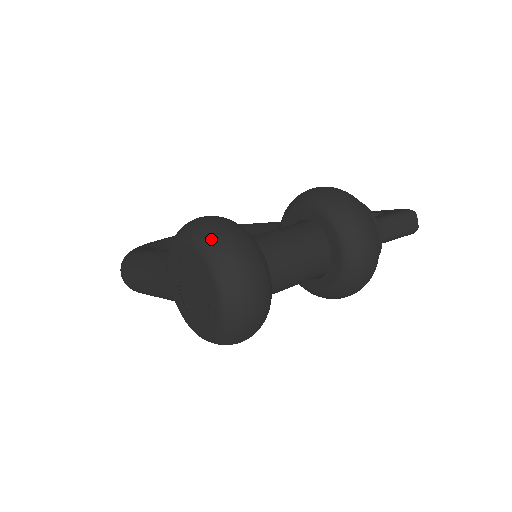
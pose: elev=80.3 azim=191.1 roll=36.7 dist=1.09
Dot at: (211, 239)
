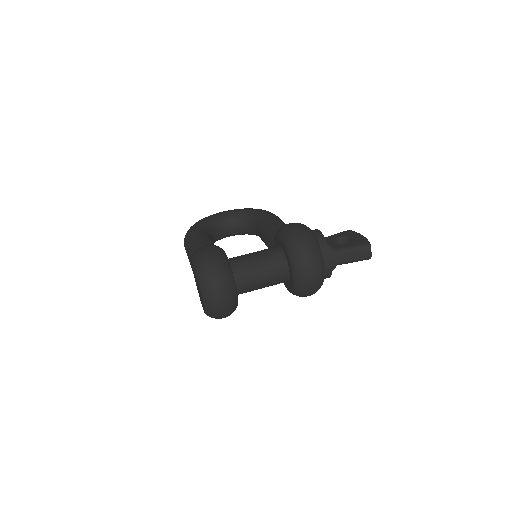
Dot at: (202, 270)
